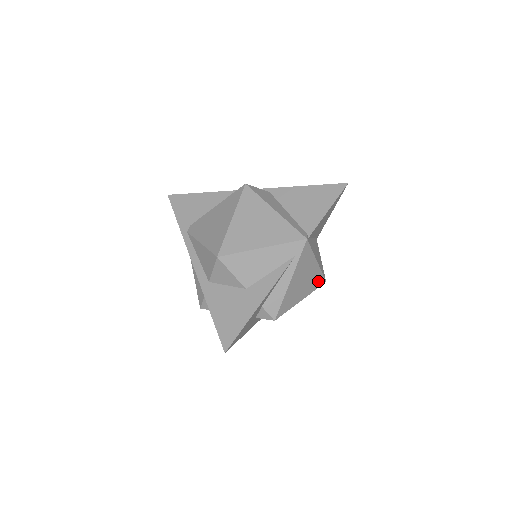
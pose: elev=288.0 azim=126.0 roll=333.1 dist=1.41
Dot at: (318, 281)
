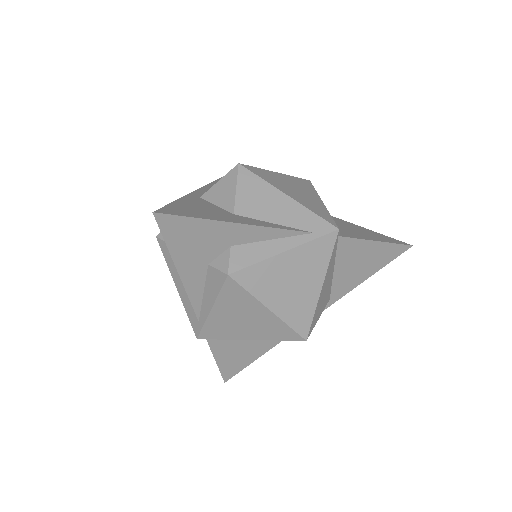
Dot at: (302, 320)
